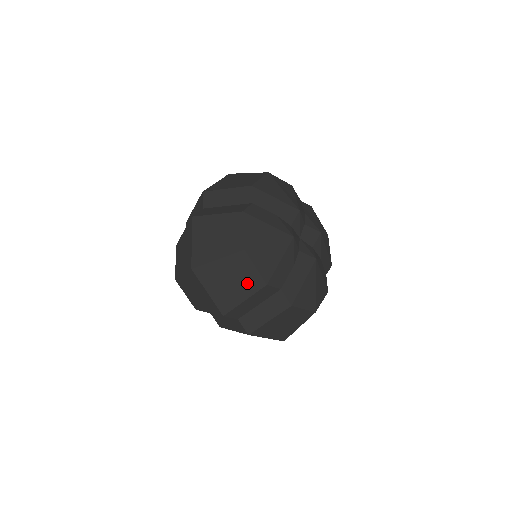
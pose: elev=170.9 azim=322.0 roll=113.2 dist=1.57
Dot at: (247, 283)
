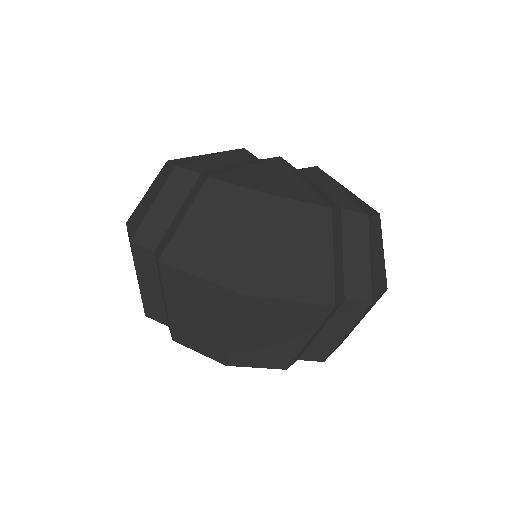
Dot at: (313, 232)
